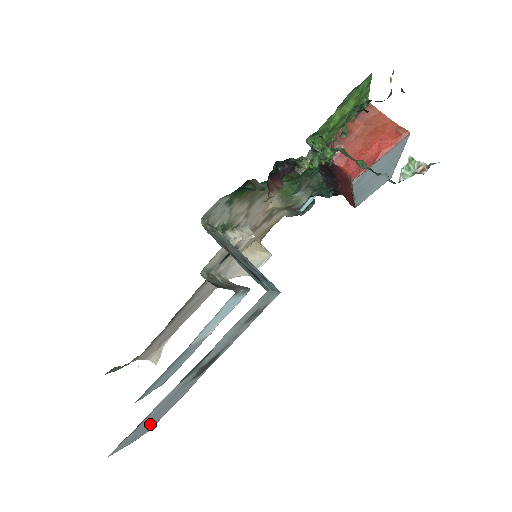
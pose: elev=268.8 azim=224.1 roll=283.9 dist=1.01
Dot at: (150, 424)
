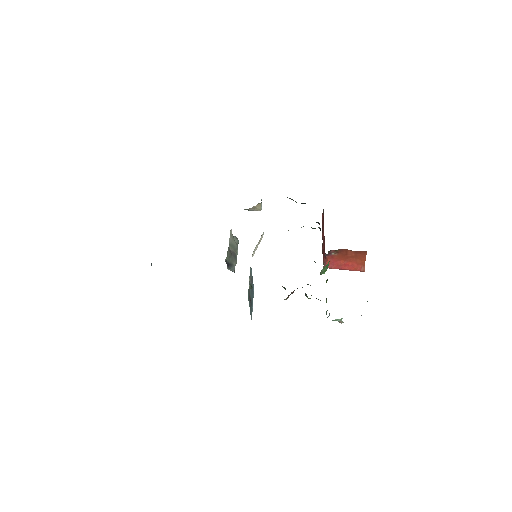
Dot at: occluded
